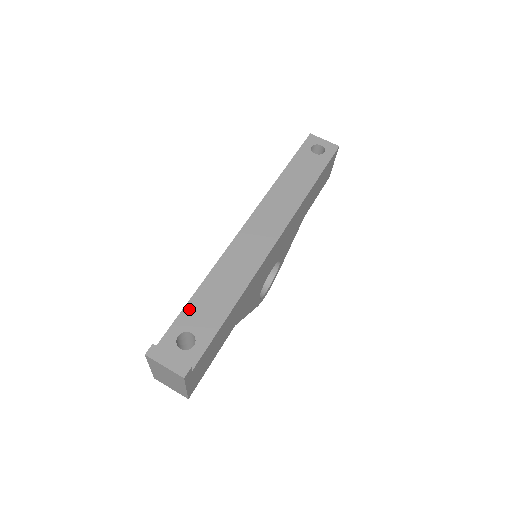
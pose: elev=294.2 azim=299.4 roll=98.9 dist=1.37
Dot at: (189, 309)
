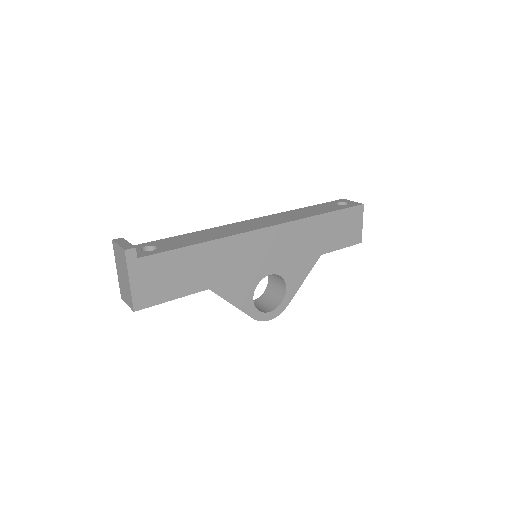
Dot at: (167, 239)
